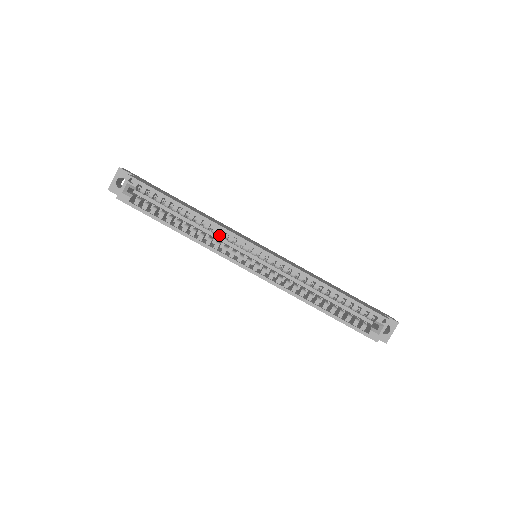
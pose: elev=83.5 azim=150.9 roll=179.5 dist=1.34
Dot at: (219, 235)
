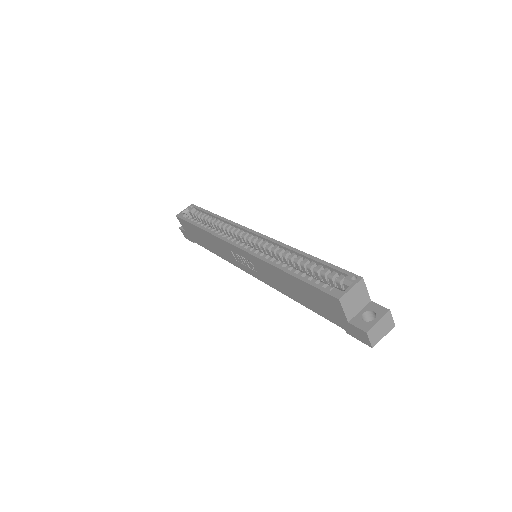
Dot at: (230, 233)
